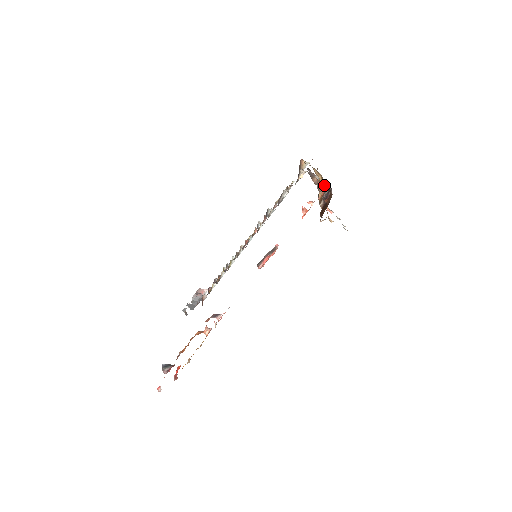
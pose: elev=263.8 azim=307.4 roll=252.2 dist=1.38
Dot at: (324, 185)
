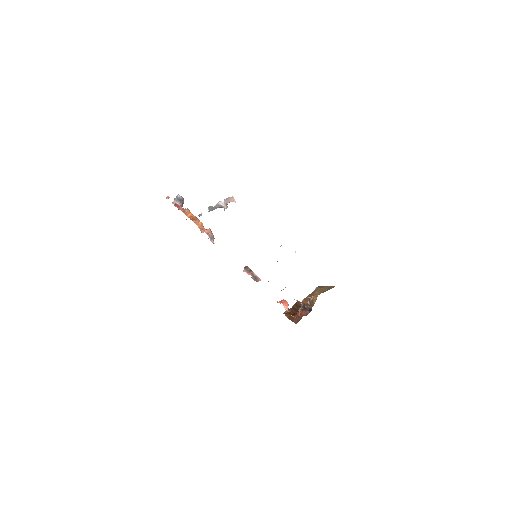
Dot at: (313, 304)
